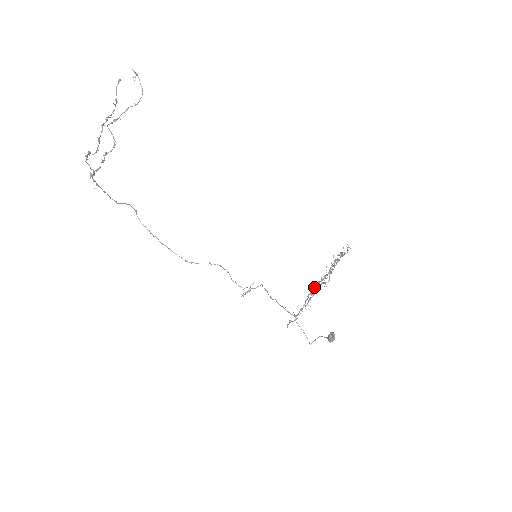
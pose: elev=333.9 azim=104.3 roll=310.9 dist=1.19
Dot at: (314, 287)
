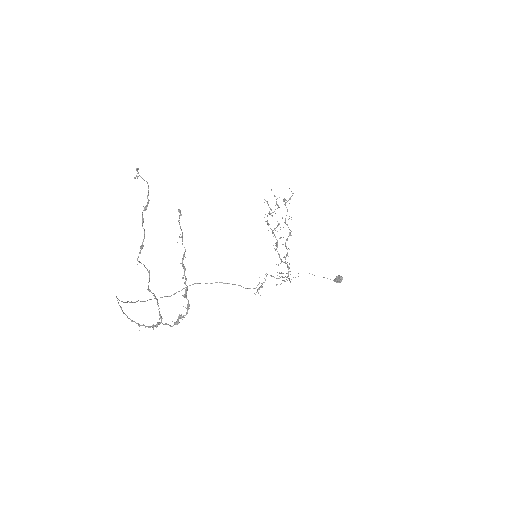
Dot at: (277, 240)
